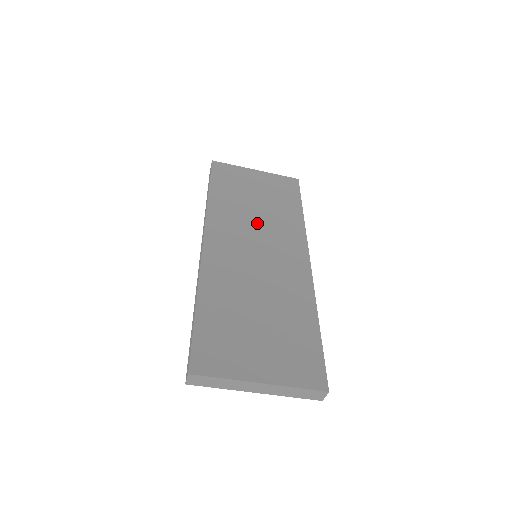
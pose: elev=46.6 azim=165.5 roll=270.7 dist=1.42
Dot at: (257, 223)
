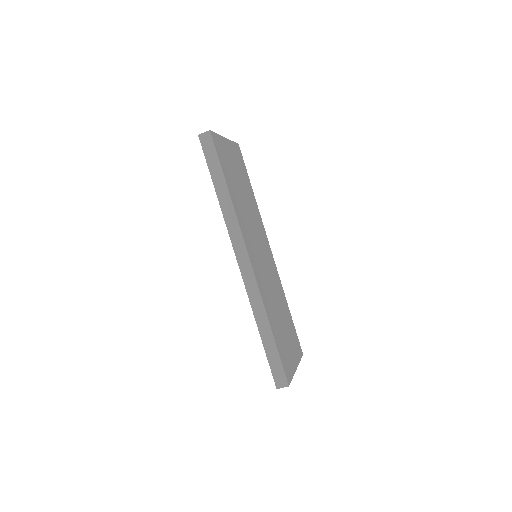
Dot at: (251, 220)
